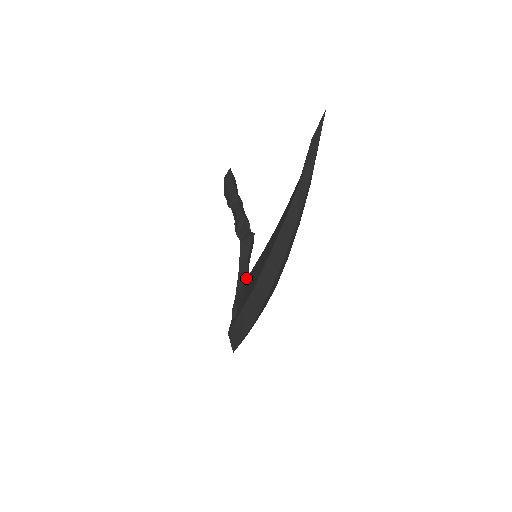
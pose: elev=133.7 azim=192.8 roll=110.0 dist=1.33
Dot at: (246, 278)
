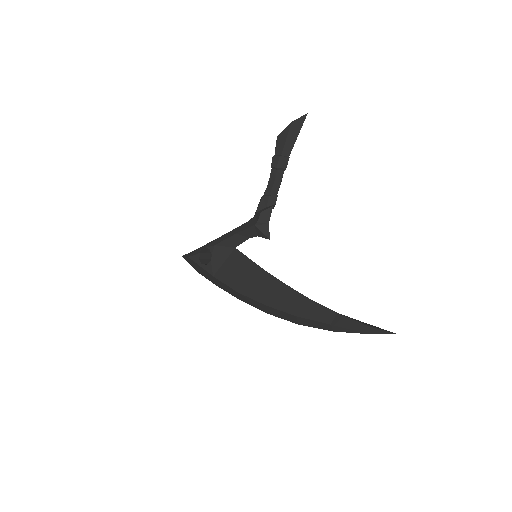
Dot at: (234, 247)
